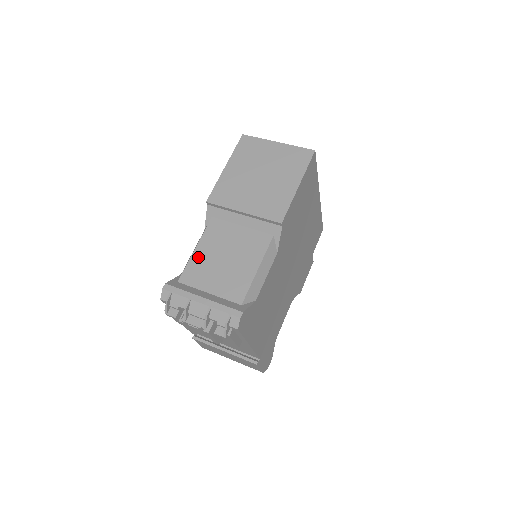
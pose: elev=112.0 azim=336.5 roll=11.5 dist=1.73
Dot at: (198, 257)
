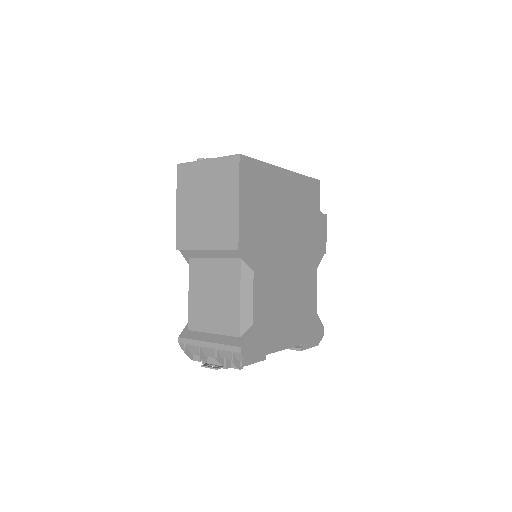
Dot at: (193, 302)
